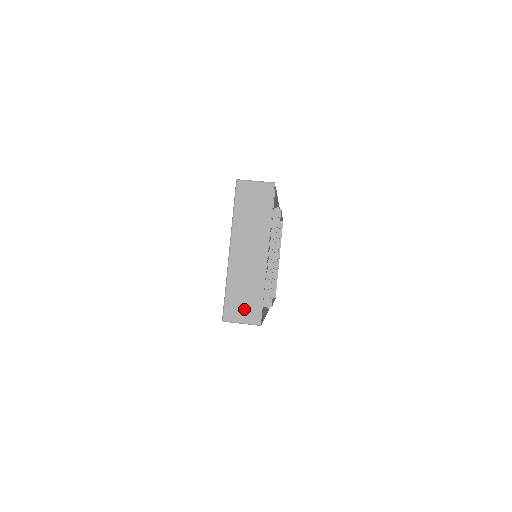
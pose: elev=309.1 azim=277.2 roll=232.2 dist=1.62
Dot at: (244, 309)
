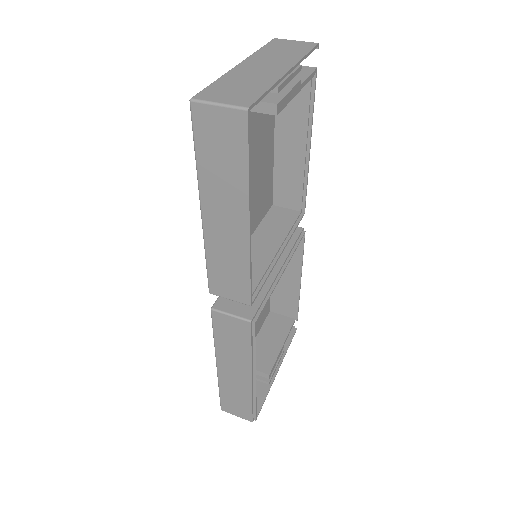
Dot at: (230, 95)
